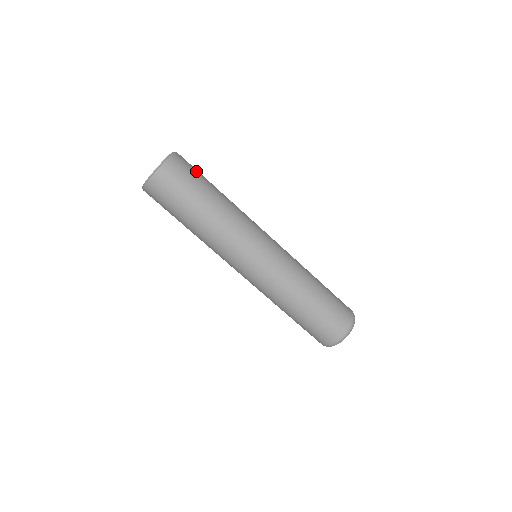
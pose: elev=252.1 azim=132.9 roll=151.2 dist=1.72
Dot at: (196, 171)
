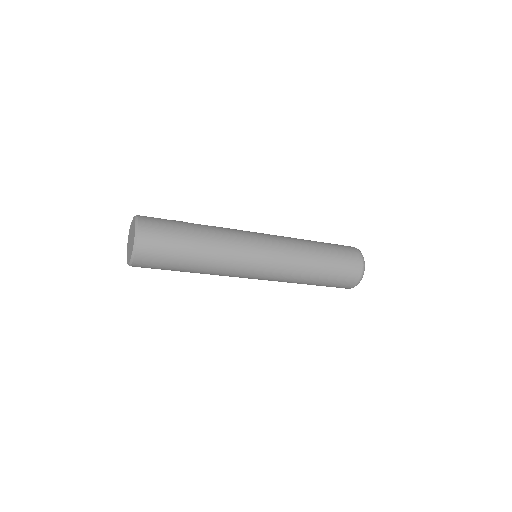
Dot at: (165, 251)
